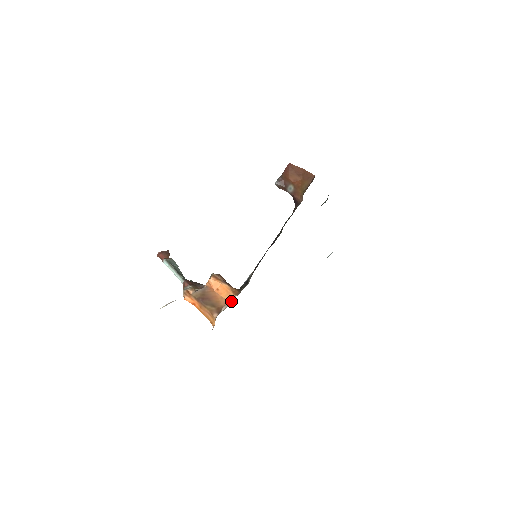
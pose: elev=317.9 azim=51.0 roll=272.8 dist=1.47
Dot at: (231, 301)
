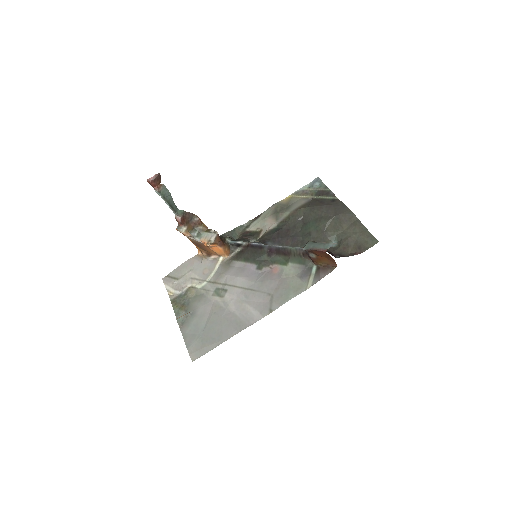
Dot at: (221, 256)
